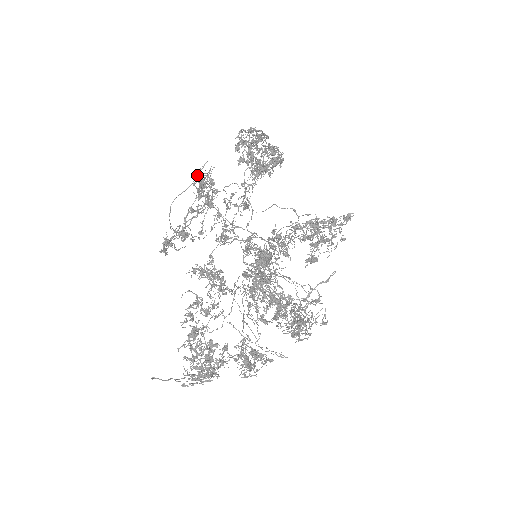
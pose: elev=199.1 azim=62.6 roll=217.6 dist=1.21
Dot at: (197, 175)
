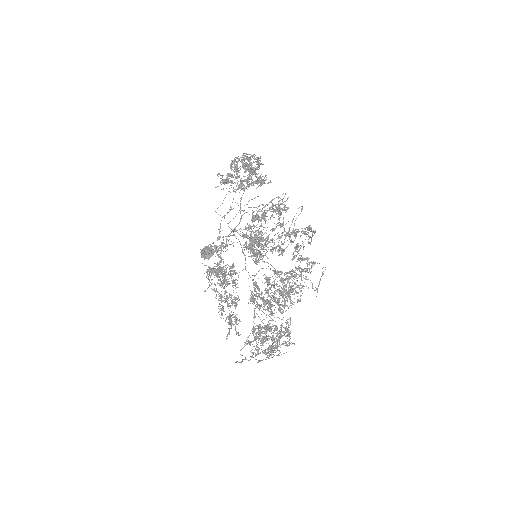
Dot at: (302, 208)
